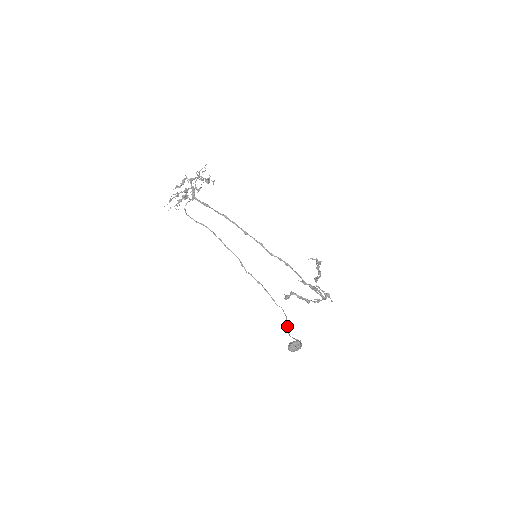
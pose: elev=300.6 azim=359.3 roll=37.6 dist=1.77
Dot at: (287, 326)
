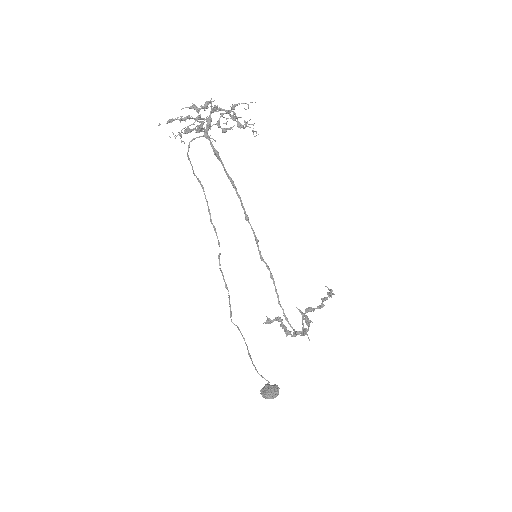
Dot at: (250, 357)
